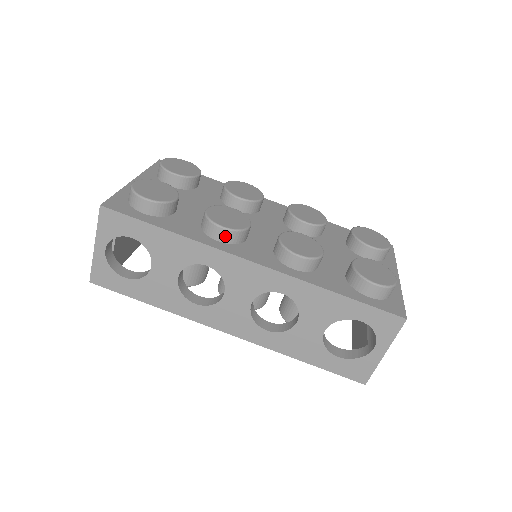
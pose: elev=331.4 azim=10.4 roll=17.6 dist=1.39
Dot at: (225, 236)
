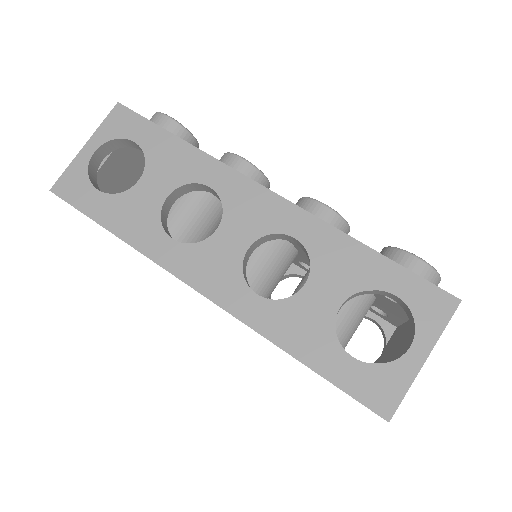
Dot at: (242, 168)
